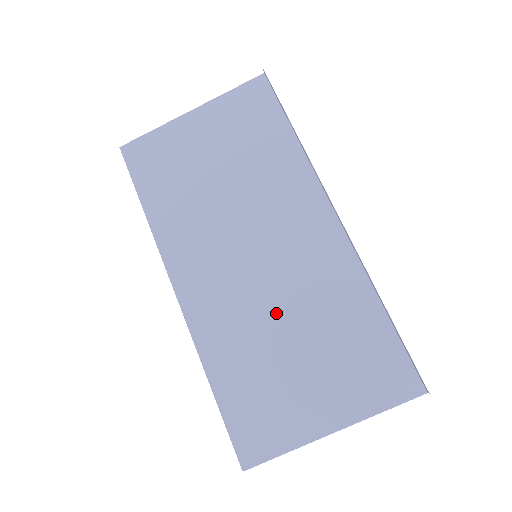
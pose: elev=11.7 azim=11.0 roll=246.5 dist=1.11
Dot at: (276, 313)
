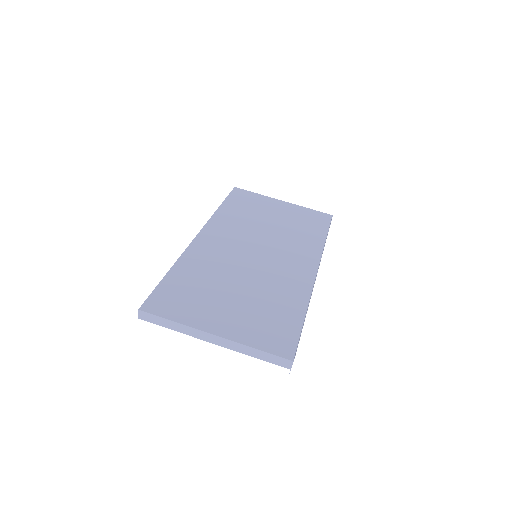
Dot at: (242, 275)
